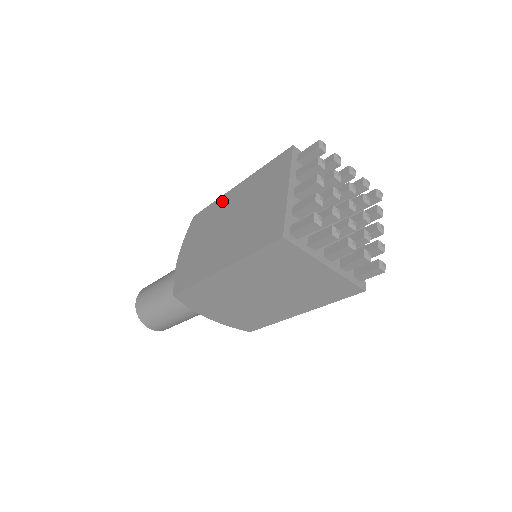
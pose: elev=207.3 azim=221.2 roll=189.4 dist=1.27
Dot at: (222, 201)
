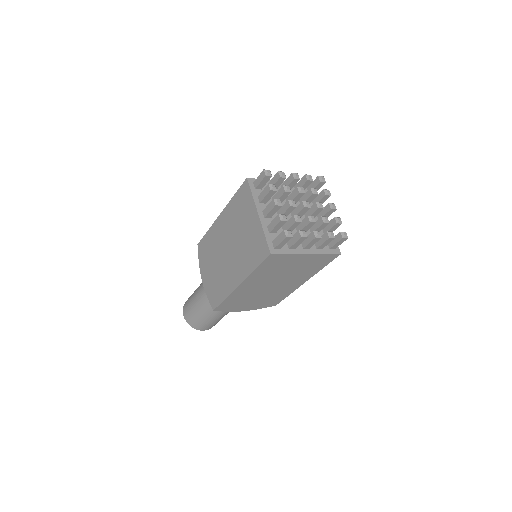
Dot at: (214, 230)
